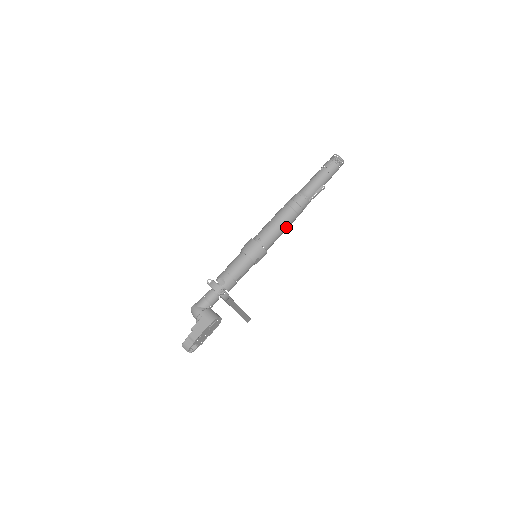
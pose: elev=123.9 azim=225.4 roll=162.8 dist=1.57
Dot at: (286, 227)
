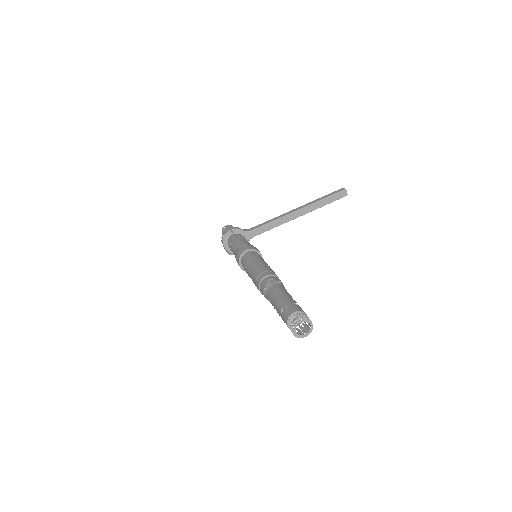
Dot at: occluded
